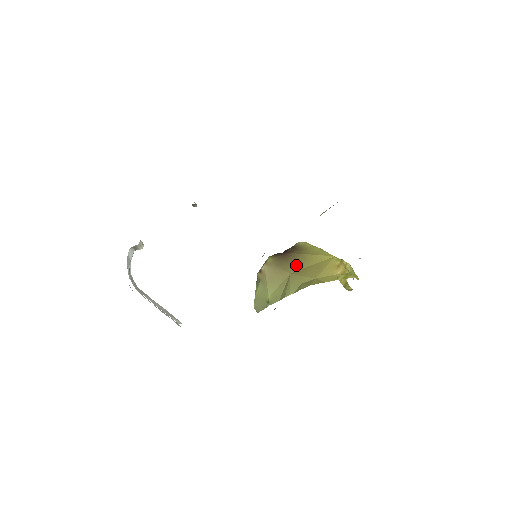
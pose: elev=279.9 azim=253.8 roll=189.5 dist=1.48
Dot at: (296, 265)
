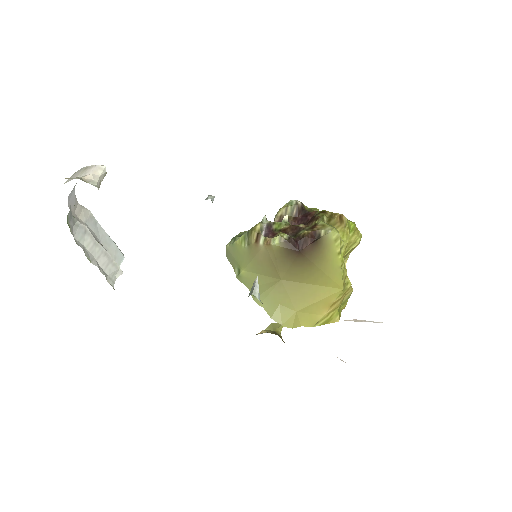
Dot at: (296, 274)
